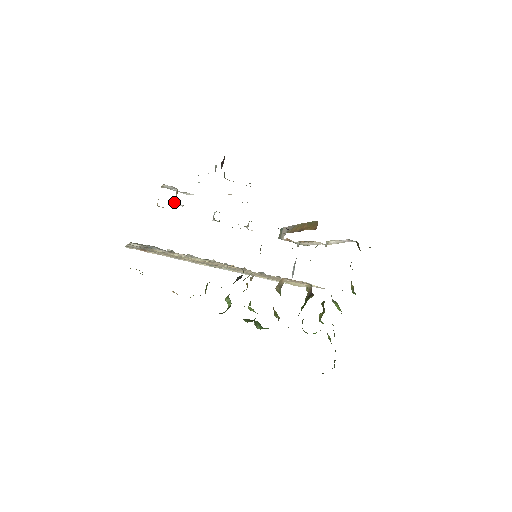
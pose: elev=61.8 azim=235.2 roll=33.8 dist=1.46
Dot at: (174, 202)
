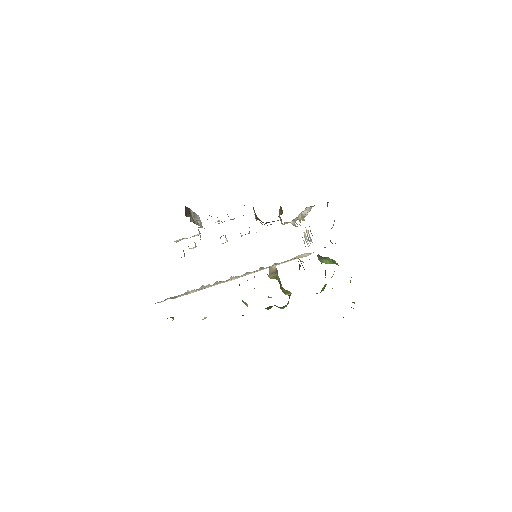
Dot at: occluded
